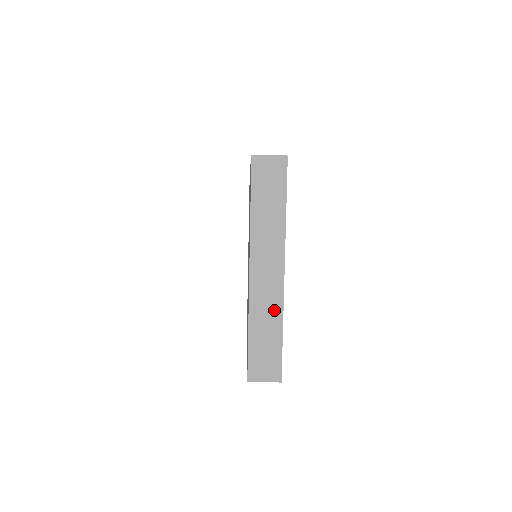
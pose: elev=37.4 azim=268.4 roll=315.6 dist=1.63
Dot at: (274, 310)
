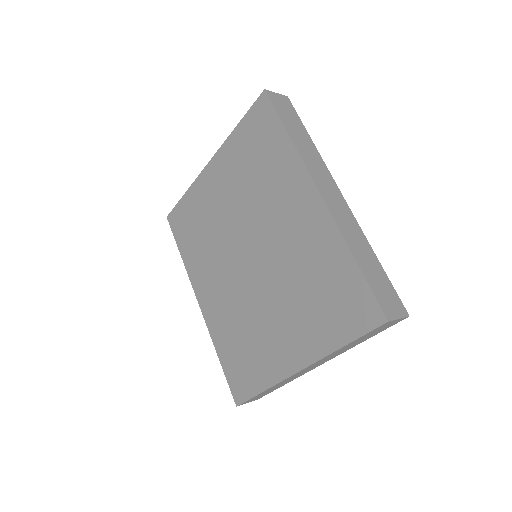
Dot at: (293, 379)
